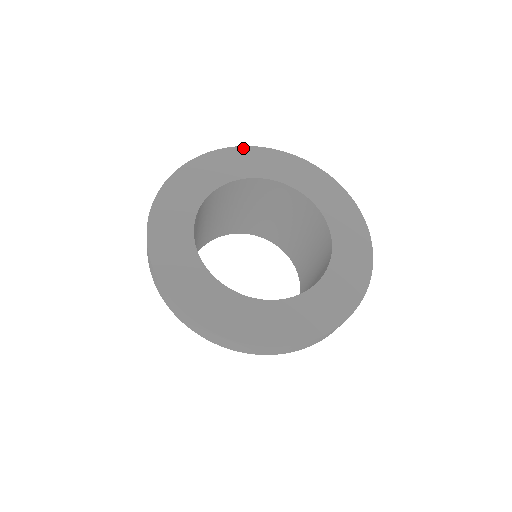
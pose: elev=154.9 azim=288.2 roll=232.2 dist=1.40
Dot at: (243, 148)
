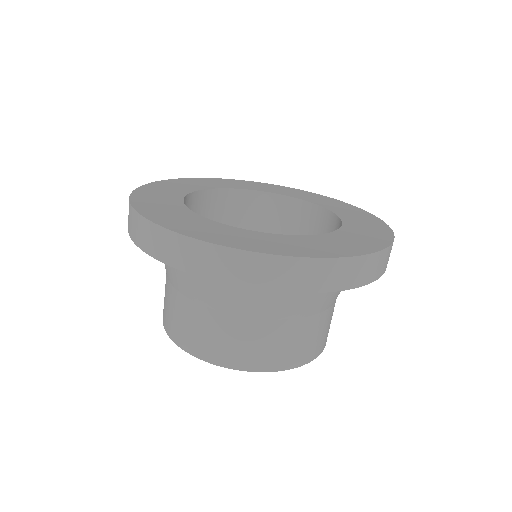
Dot at: (246, 181)
